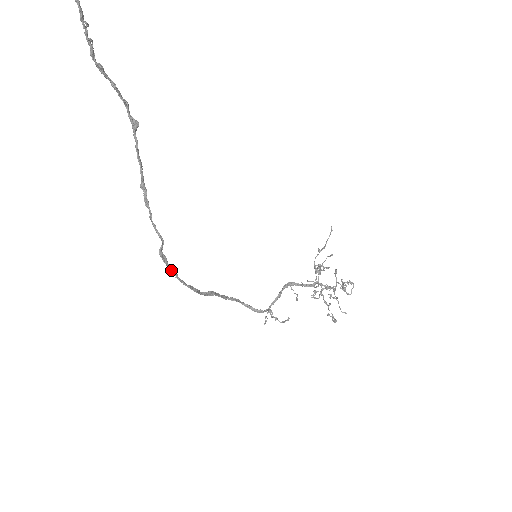
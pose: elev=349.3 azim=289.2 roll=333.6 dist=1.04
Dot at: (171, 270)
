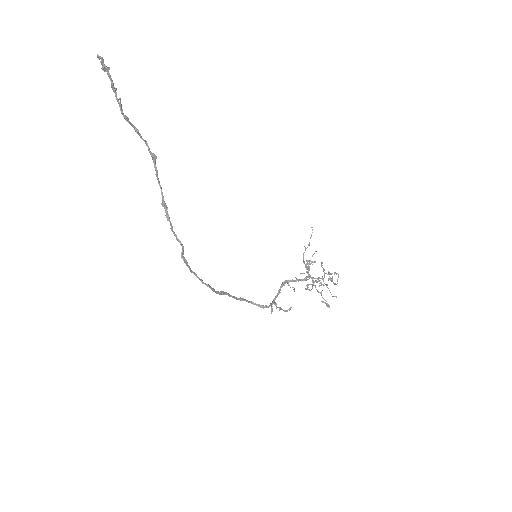
Dot at: (192, 271)
